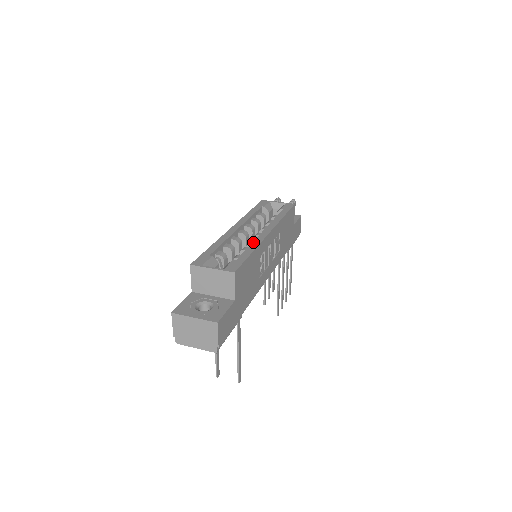
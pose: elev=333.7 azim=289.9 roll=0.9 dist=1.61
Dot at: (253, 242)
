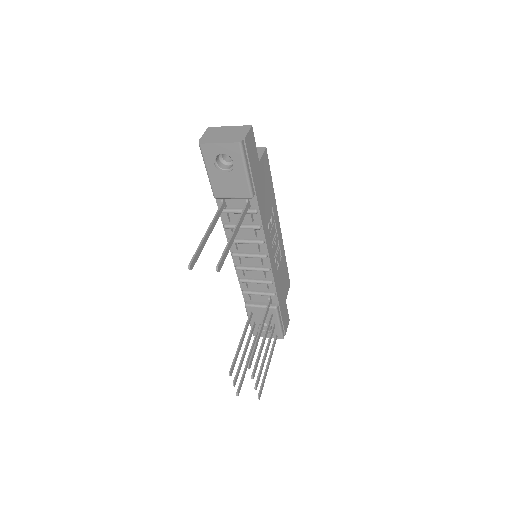
Dot at: occluded
